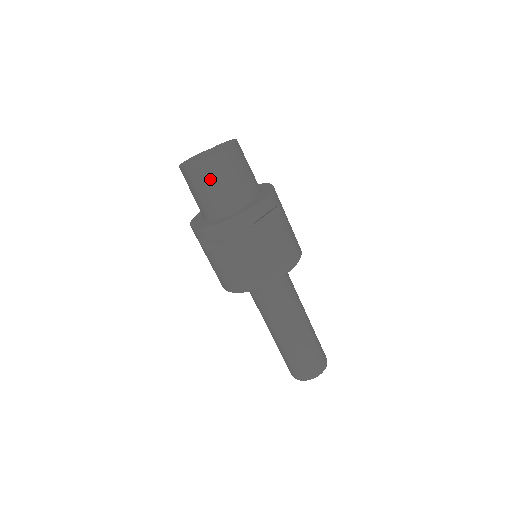
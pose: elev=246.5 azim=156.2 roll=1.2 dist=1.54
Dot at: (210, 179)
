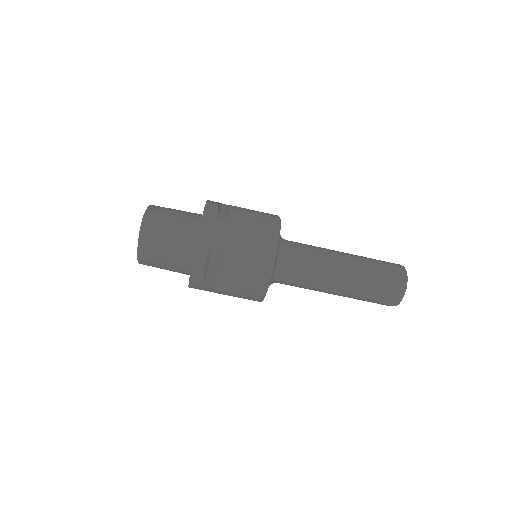
Dot at: (159, 226)
